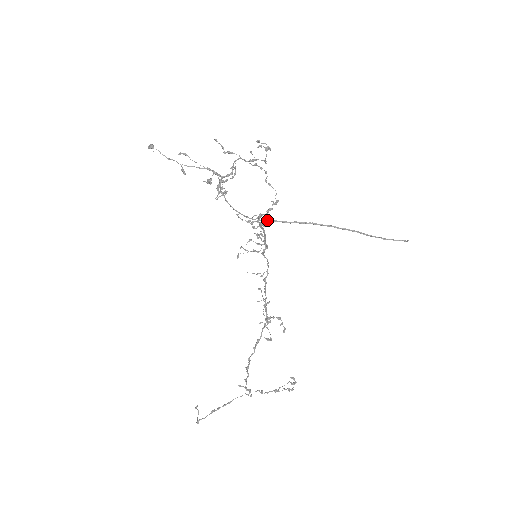
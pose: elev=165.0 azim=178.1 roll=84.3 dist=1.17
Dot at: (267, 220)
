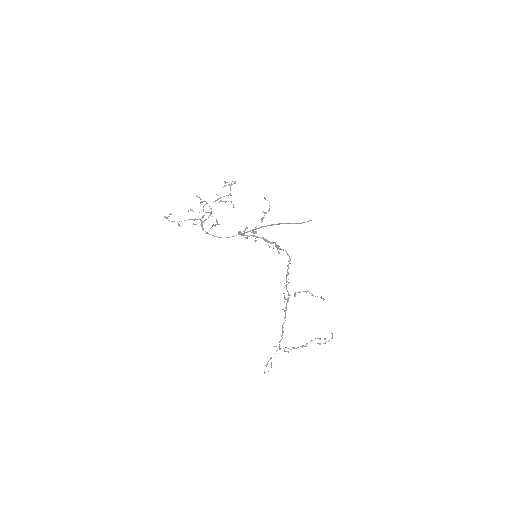
Dot at: occluded
